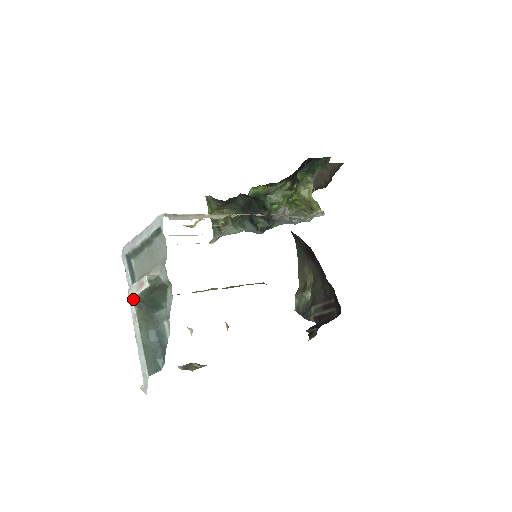
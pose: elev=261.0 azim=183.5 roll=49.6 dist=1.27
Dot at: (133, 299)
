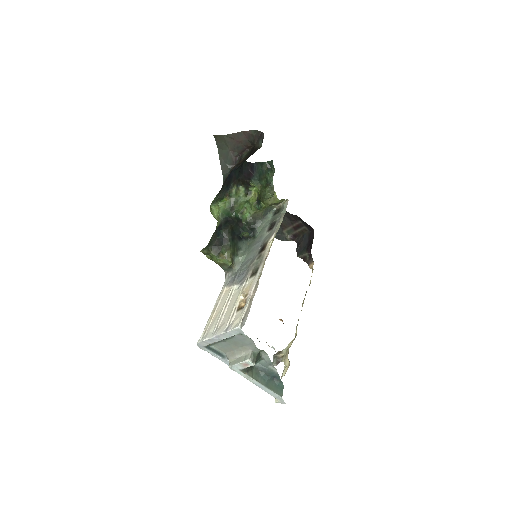
Dot at: (240, 371)
